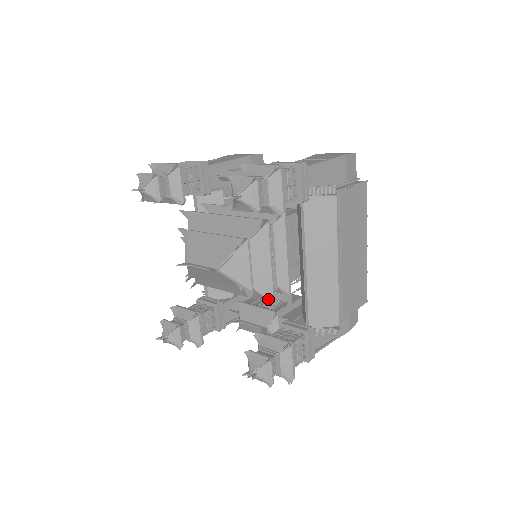
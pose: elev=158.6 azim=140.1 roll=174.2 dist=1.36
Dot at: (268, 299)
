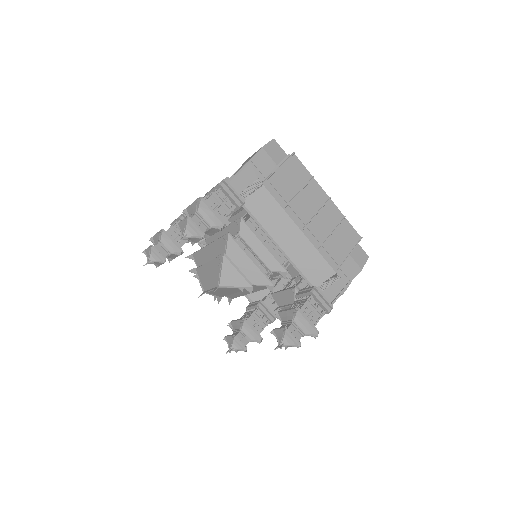
Dot at: (267, 285)
